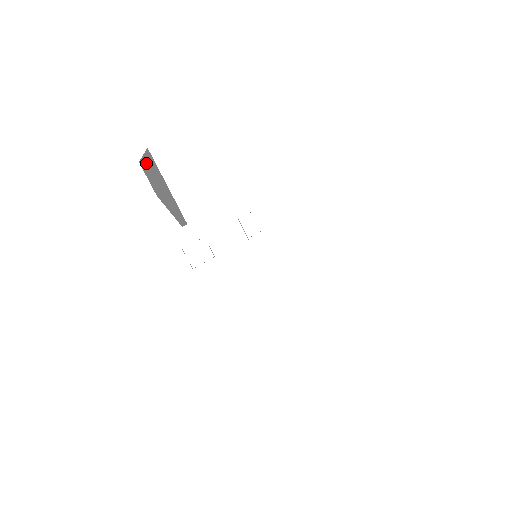
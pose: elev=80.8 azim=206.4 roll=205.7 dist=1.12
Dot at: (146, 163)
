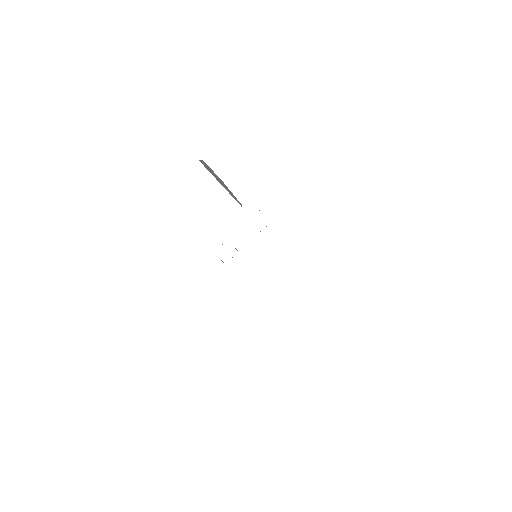
Dot at: occluded
